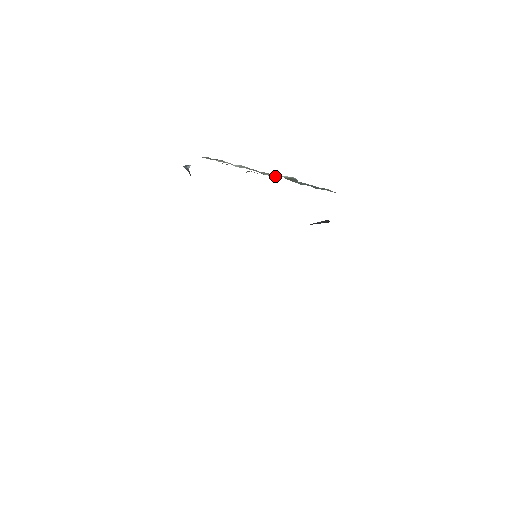
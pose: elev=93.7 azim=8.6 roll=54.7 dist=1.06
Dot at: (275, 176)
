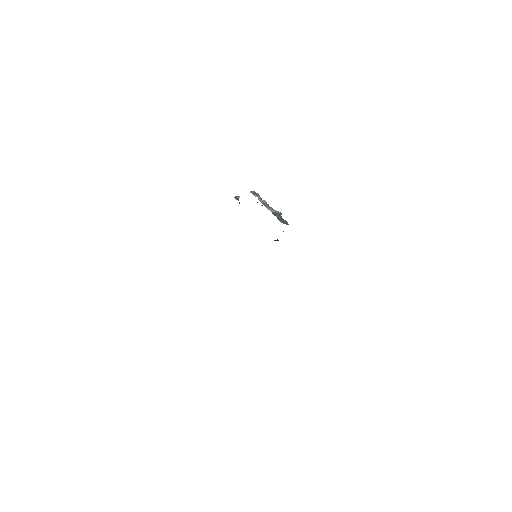
Dot at: (272, 210)
